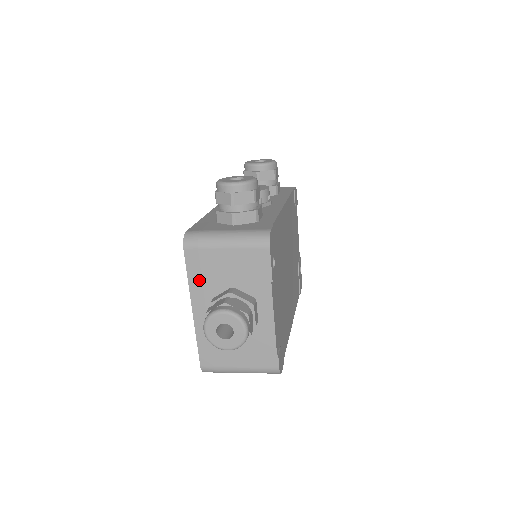
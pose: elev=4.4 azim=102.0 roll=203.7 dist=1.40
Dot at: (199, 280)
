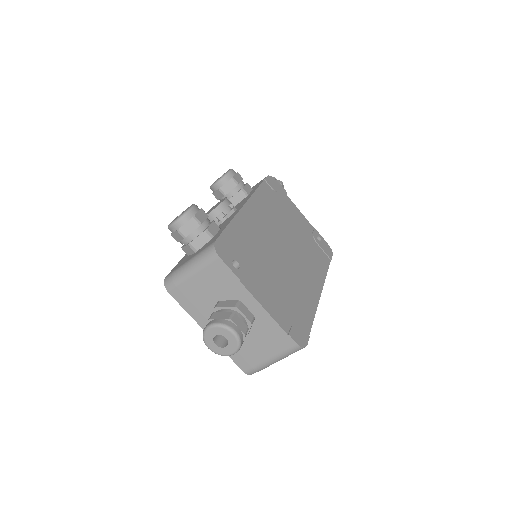
Dot at: (194, 309)
